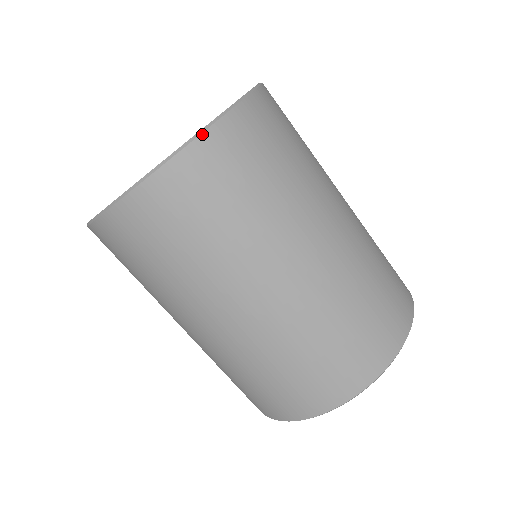
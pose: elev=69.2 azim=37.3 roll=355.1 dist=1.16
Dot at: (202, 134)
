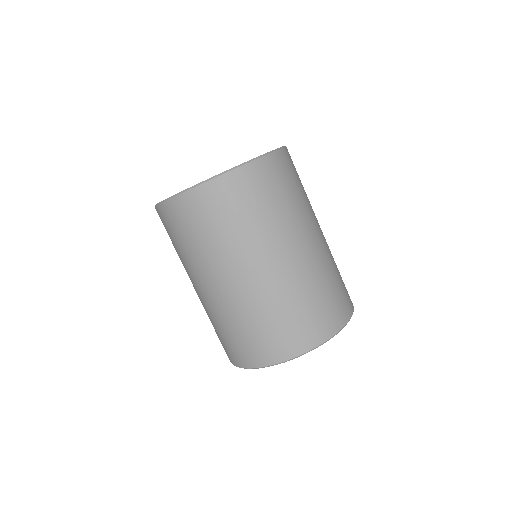
Dot at: (188, 191)
